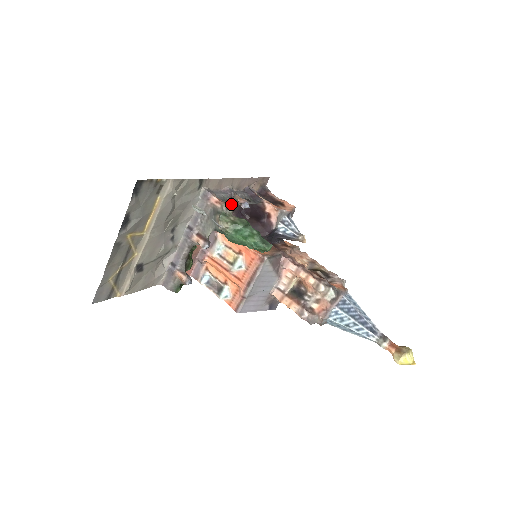
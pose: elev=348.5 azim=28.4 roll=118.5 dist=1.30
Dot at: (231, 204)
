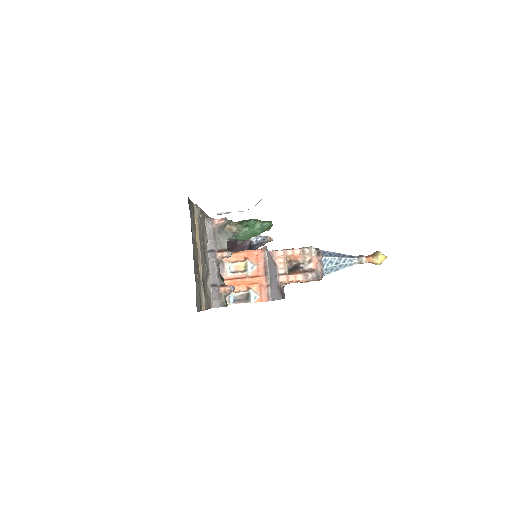
Dot at: occluded
